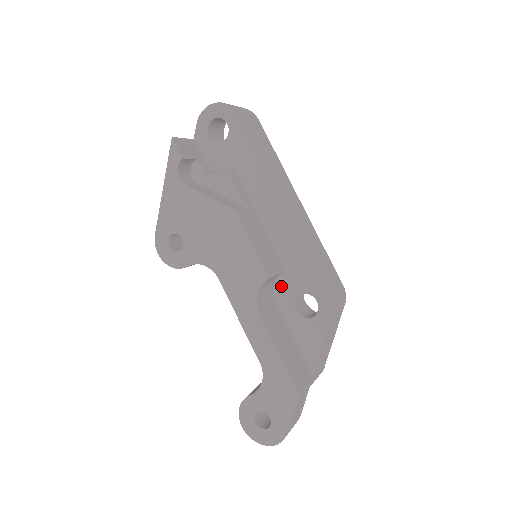
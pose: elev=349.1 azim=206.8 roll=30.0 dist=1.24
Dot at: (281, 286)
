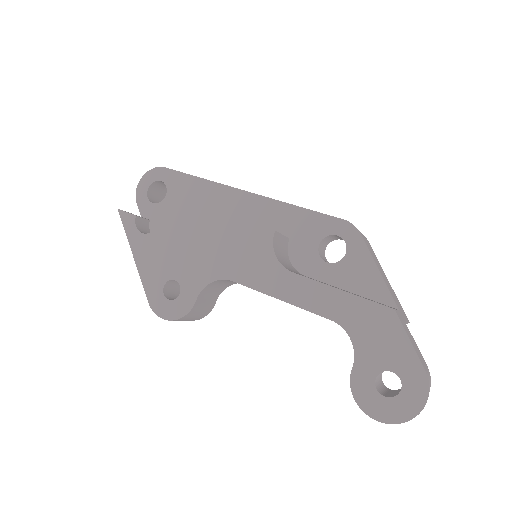
Dot at: (296, 255)
